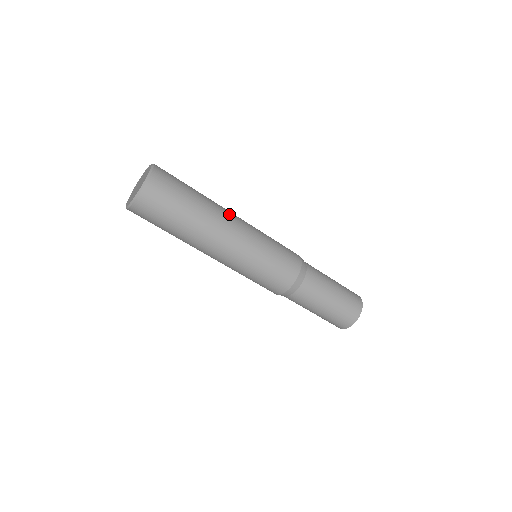
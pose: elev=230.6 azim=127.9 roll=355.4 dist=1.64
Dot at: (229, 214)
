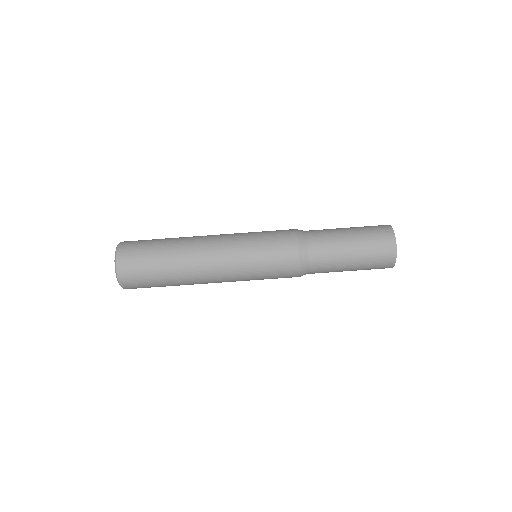
Dot at: (203, 236)
